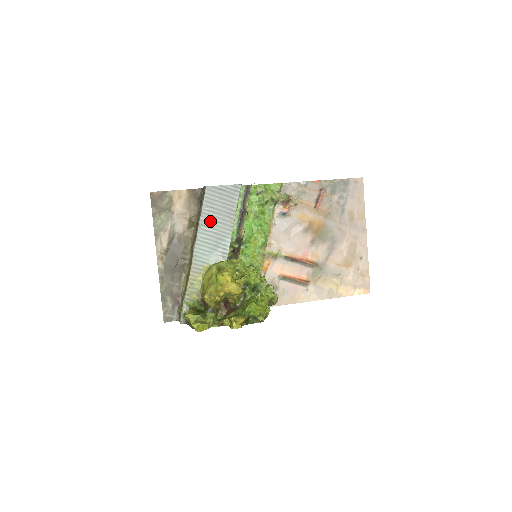
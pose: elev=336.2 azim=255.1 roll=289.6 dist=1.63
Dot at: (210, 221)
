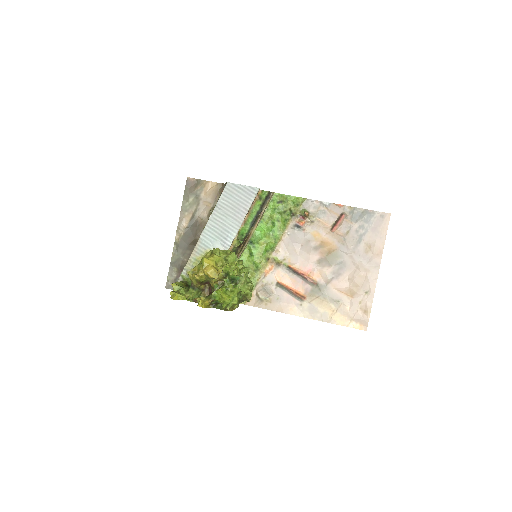
Dot at: (222, 213)
